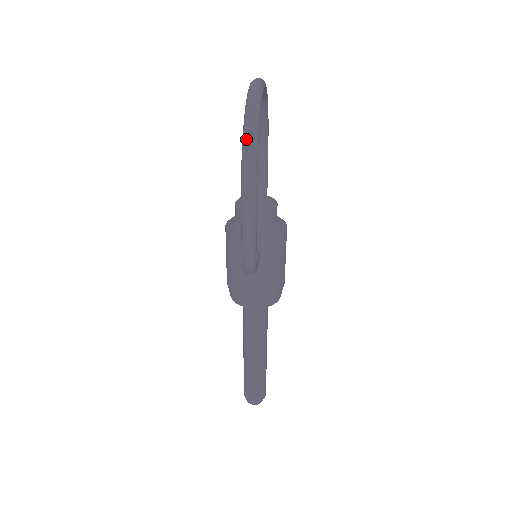
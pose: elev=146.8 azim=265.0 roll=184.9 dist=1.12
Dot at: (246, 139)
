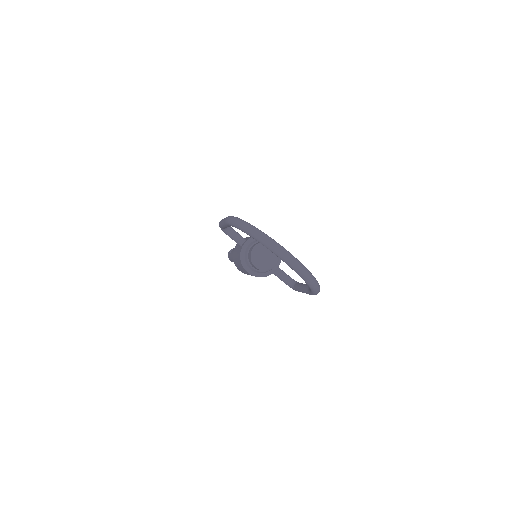
Dot at: (317, 291)
